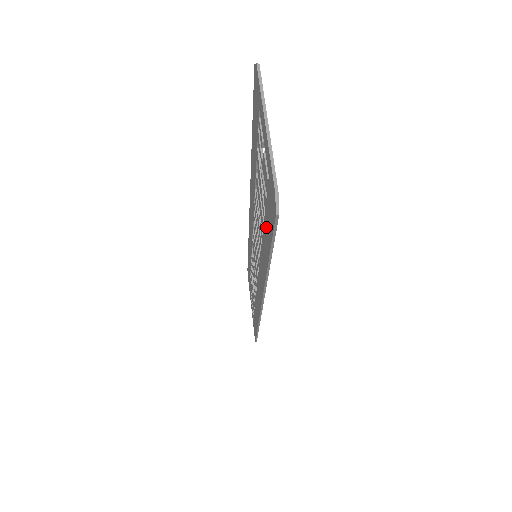
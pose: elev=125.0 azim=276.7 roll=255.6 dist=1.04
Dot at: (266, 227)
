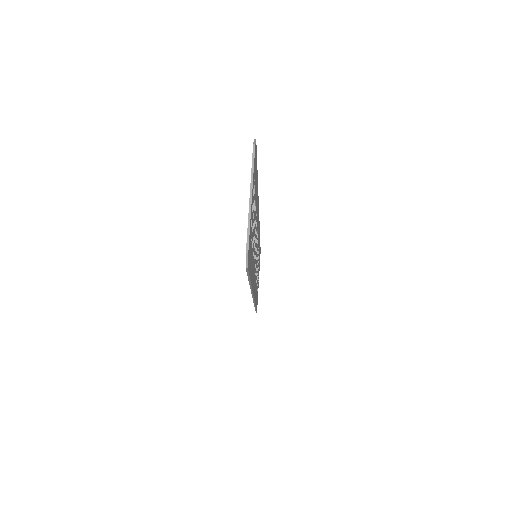
Dot at: occluded
